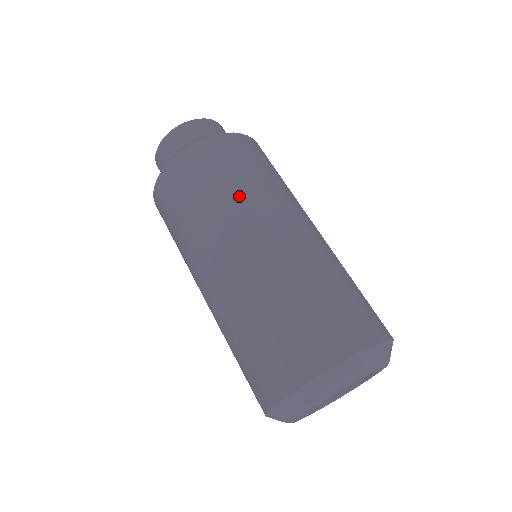
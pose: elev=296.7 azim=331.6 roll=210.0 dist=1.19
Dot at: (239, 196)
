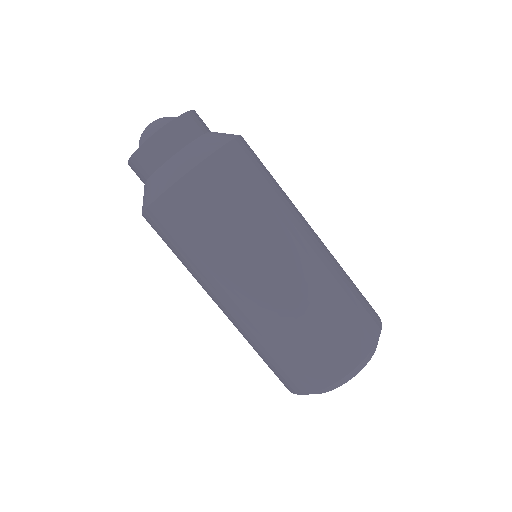
Dot at: (232, 246)
